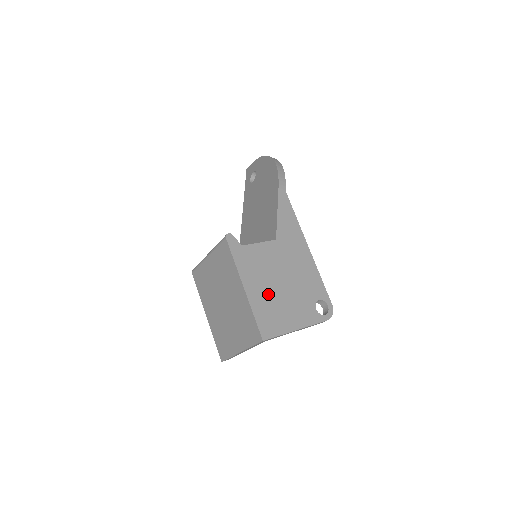
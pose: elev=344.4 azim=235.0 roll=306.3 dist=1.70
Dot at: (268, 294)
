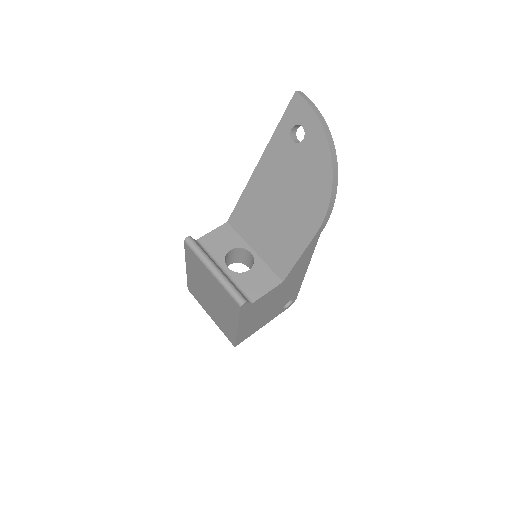
Dot at: (253, 321)
